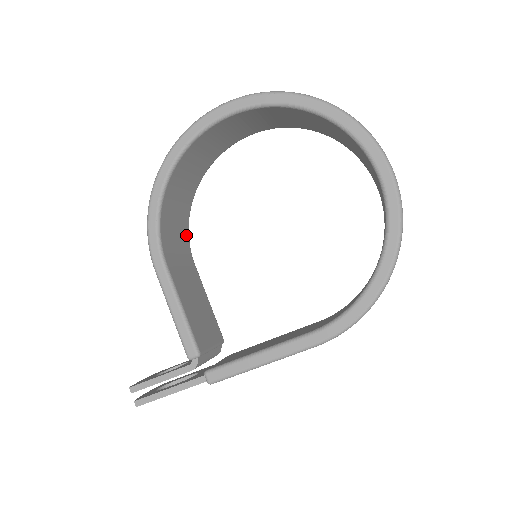
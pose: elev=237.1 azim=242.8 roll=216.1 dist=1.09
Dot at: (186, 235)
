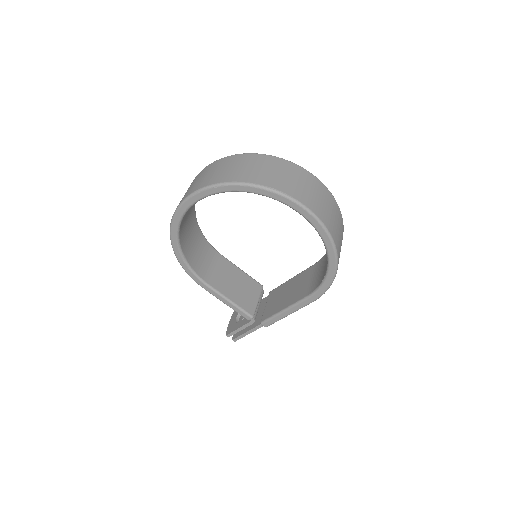
Dot at: (207, 245)
